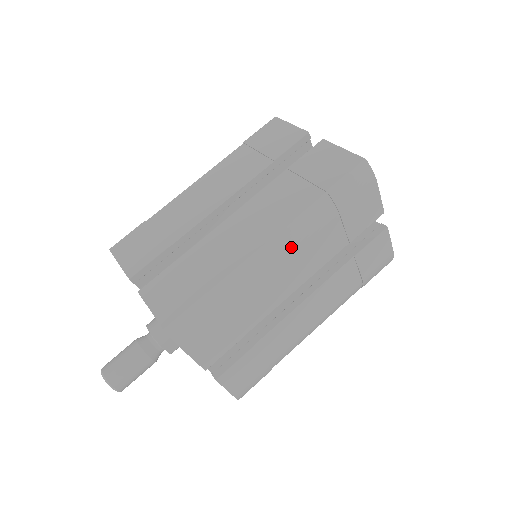
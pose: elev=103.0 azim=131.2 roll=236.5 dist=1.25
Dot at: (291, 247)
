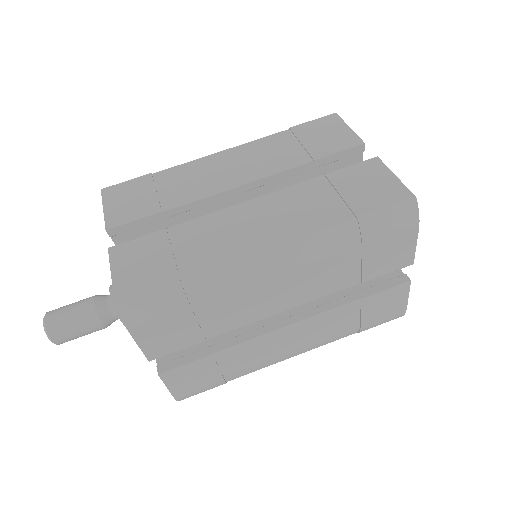
Dot at: (293, 264)
